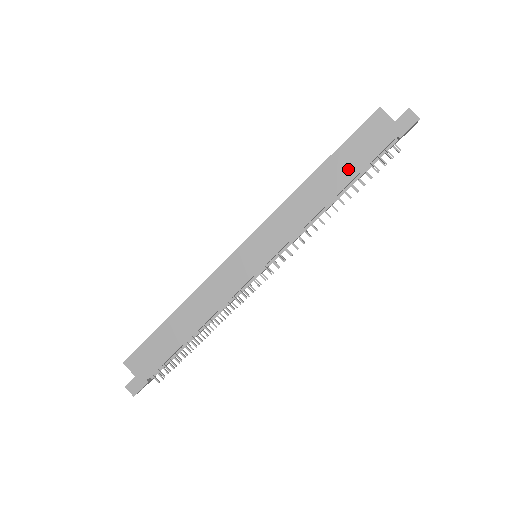
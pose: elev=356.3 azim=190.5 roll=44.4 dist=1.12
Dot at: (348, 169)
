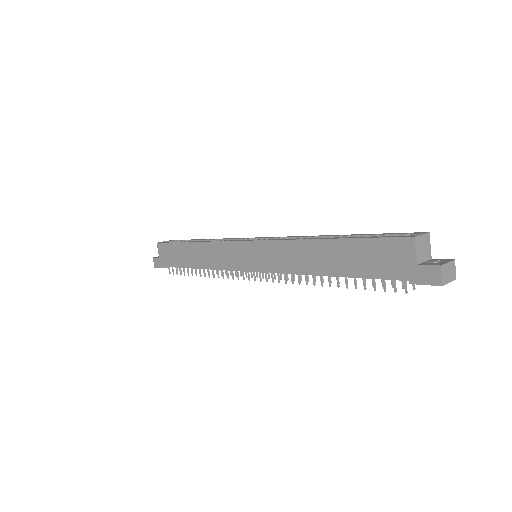
Dot at: (348, 264)
